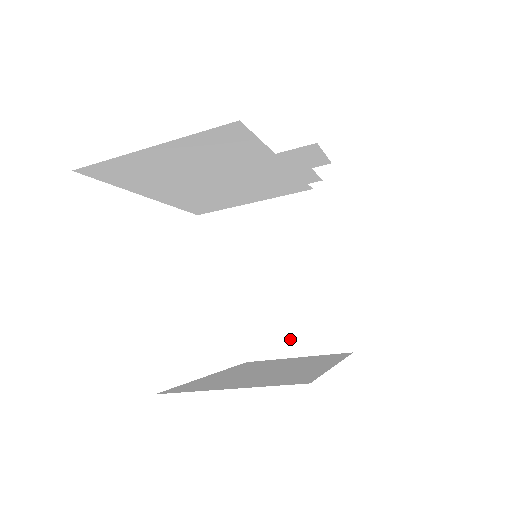
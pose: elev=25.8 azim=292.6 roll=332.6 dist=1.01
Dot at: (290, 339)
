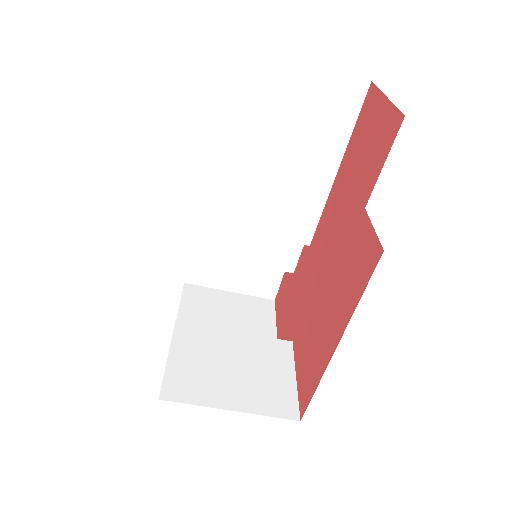
Dot at: (226, 390)
